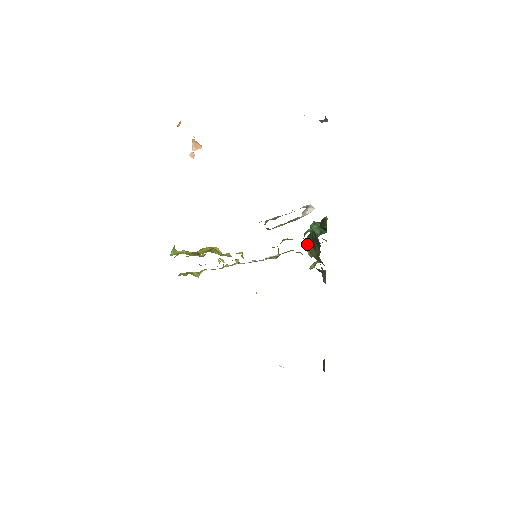
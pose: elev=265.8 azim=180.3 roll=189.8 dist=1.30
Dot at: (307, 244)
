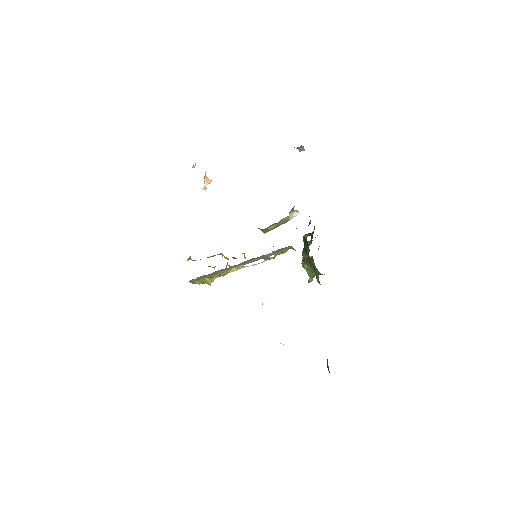
Dot at: (302, 255)
